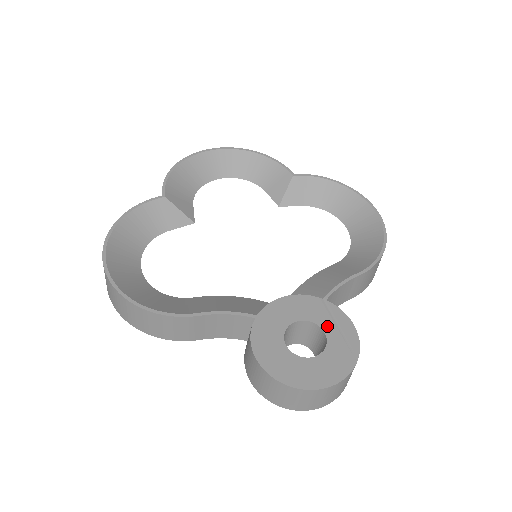
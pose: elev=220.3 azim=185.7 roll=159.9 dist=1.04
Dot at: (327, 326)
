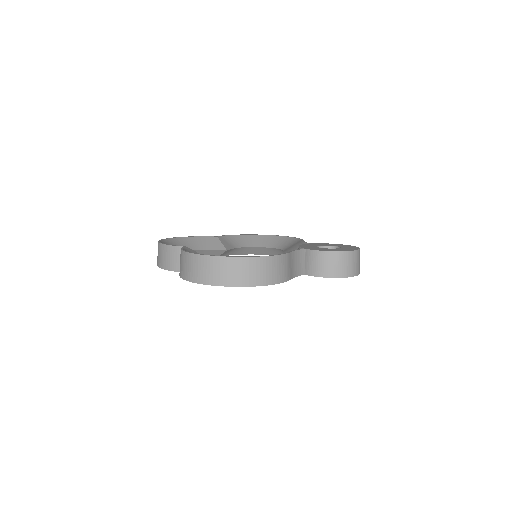
Dot at: (326, 245)
